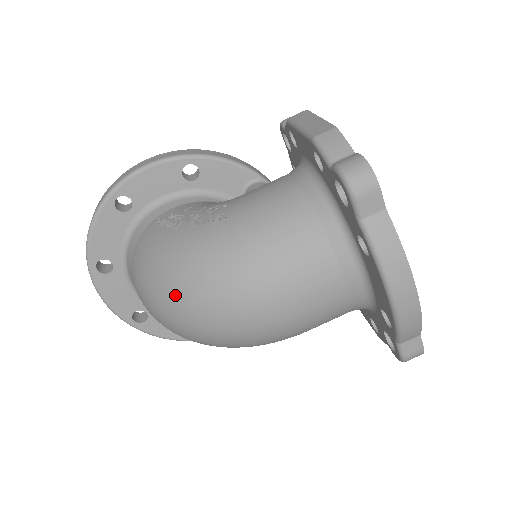
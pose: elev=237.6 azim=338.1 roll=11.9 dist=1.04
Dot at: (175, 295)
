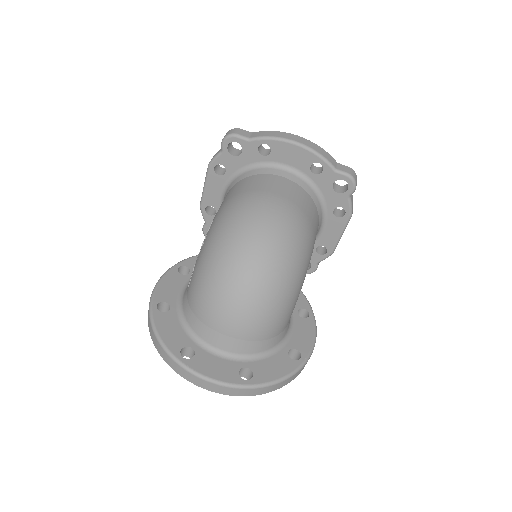
Dot at: (228, 253)
